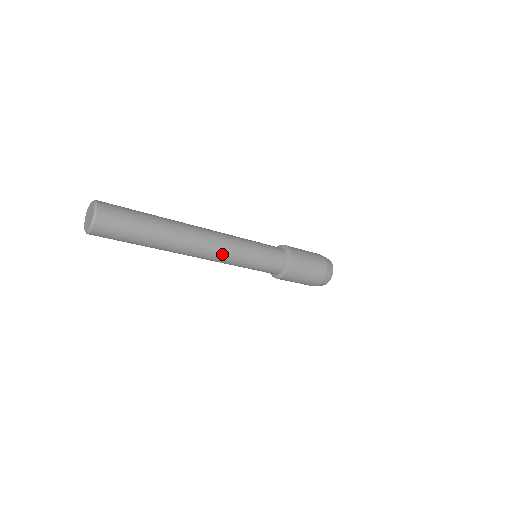
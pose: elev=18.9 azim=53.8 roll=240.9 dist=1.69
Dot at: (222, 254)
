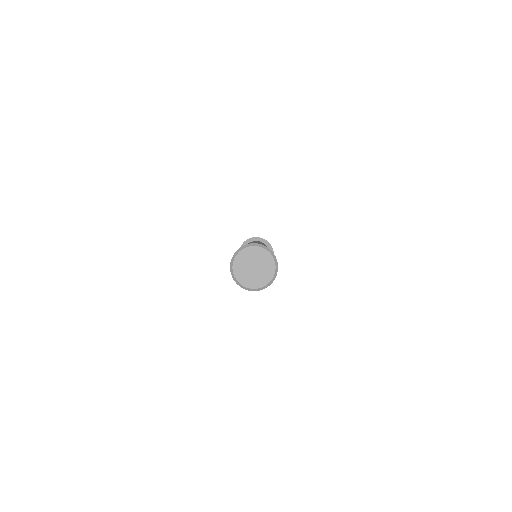
Dot at: occluded
